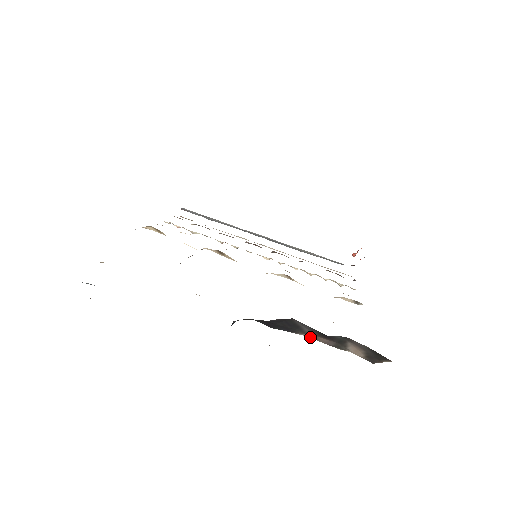
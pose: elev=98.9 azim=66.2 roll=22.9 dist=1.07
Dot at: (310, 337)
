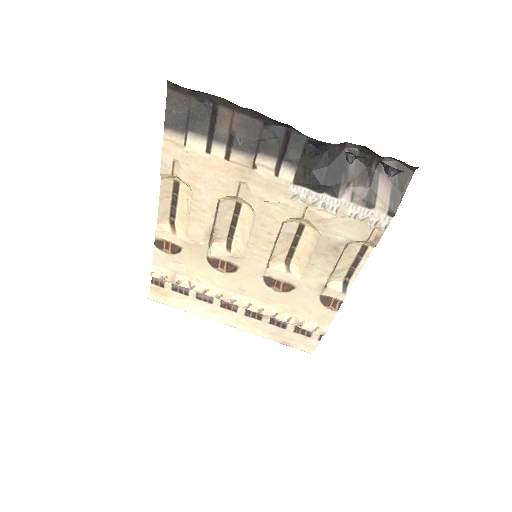
Dot at: (347, 198)
